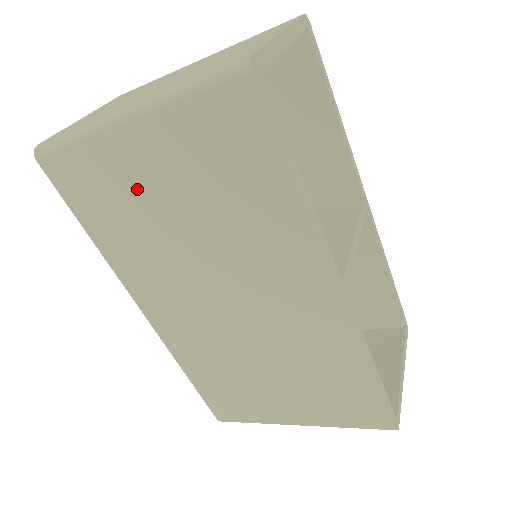
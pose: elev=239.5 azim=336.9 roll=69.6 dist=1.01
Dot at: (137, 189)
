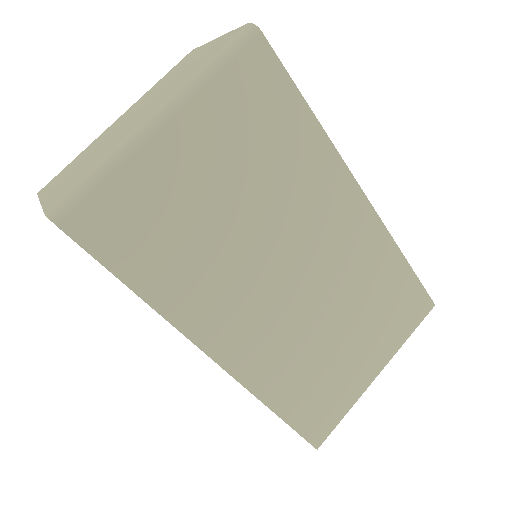
Dot at: (184, 194)
